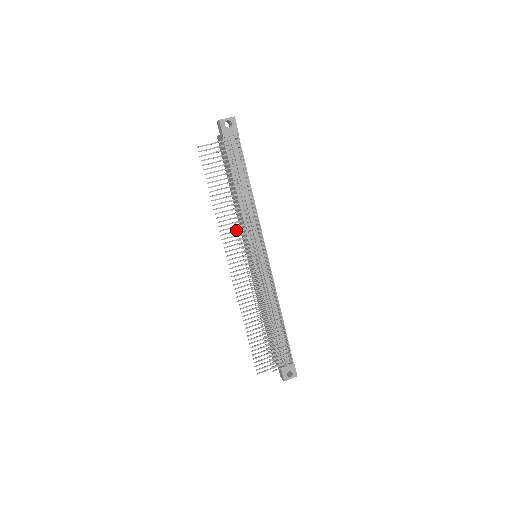
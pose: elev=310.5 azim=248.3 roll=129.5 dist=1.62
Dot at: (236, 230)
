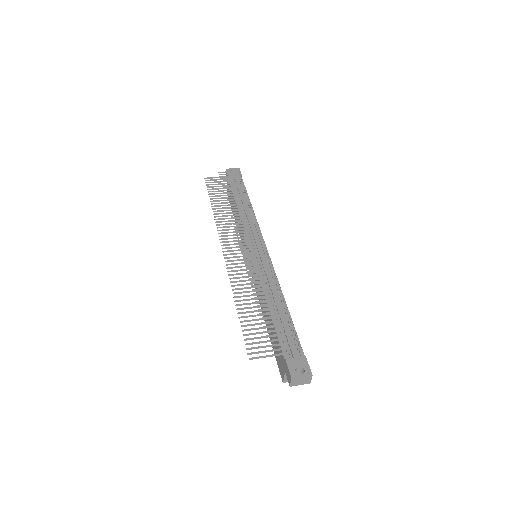
Dot at: occluded
